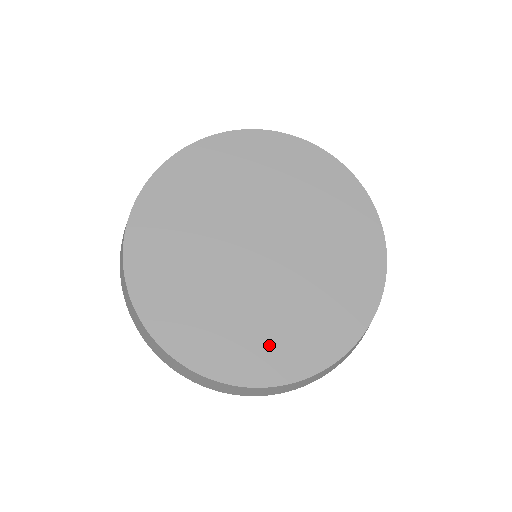
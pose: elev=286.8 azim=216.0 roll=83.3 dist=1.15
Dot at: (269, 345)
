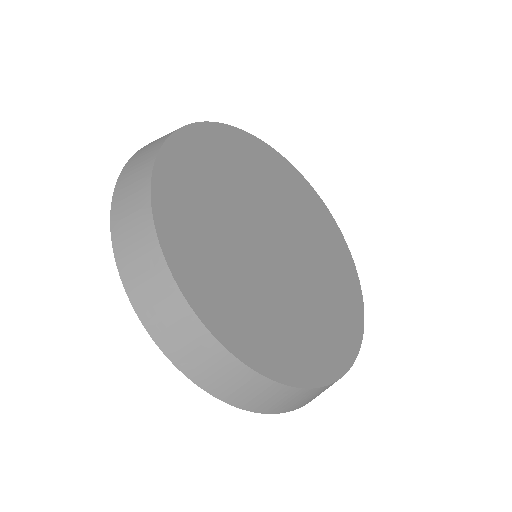
Dot at: (297, 341)
